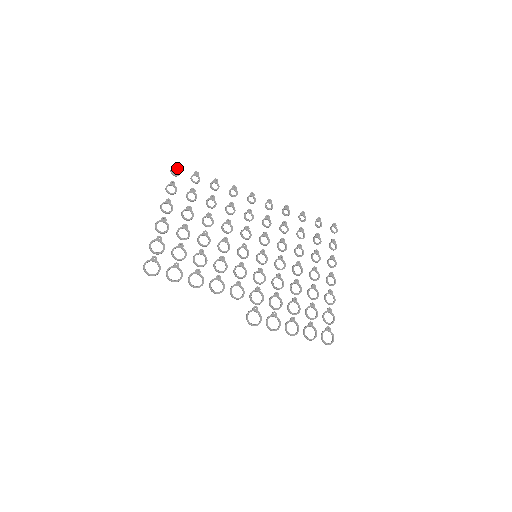
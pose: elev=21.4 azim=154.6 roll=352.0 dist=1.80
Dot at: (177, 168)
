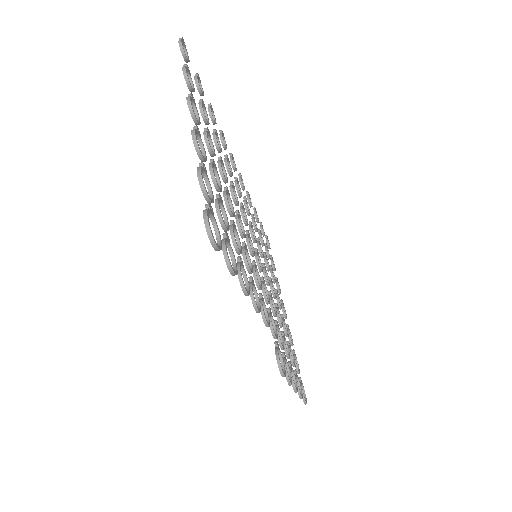
Dot at: (185, 46)
